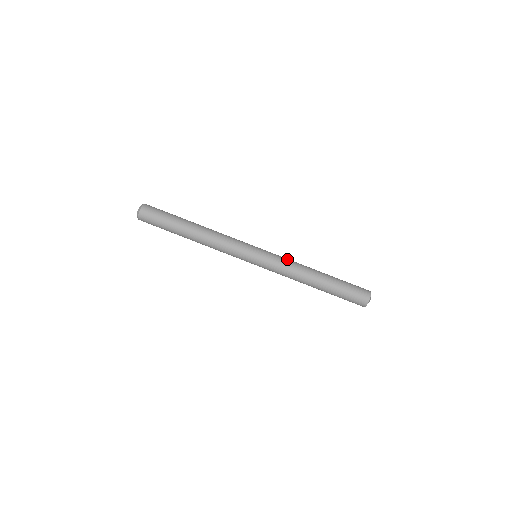
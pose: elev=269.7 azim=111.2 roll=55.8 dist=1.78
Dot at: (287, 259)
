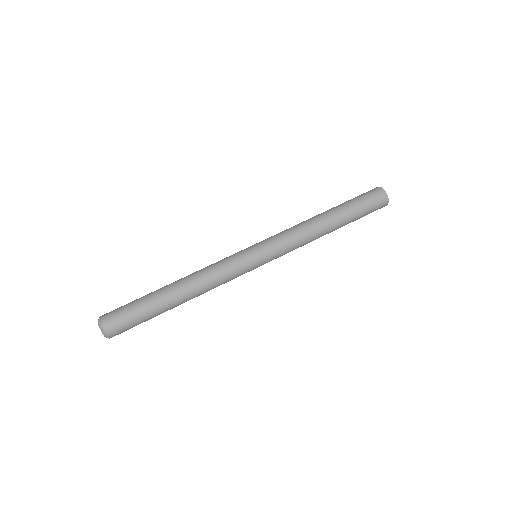
Dot at: occluded
